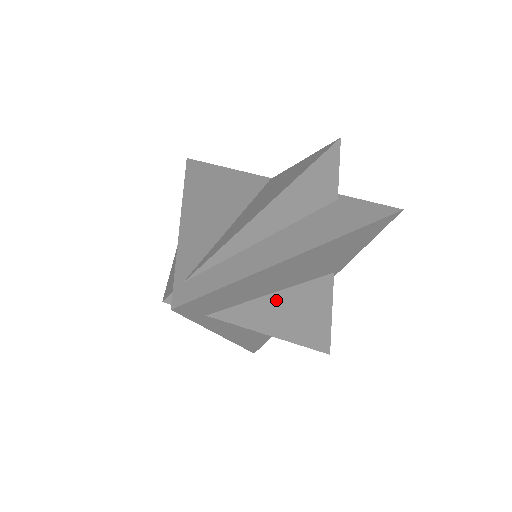
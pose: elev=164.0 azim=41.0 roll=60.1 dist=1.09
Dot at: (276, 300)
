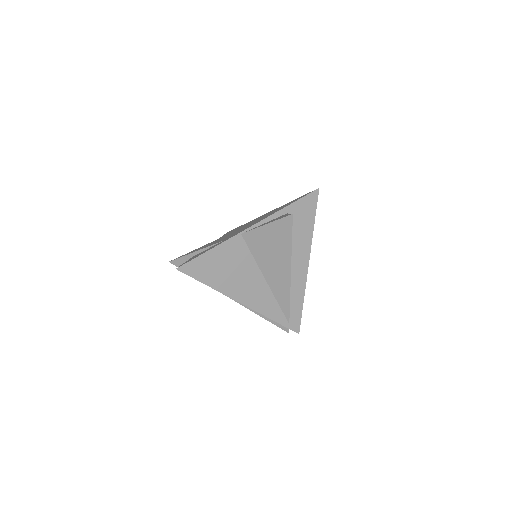
Dot at: occluded
